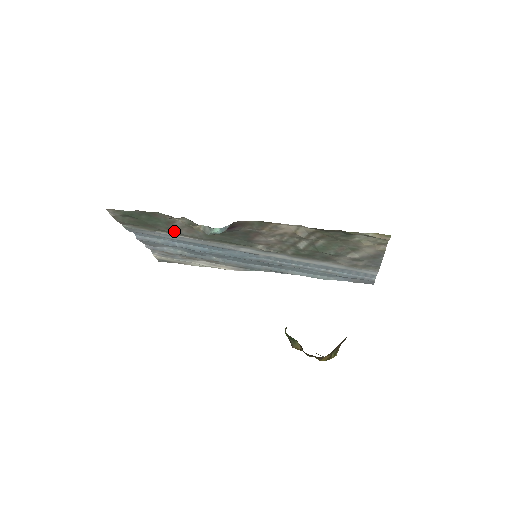
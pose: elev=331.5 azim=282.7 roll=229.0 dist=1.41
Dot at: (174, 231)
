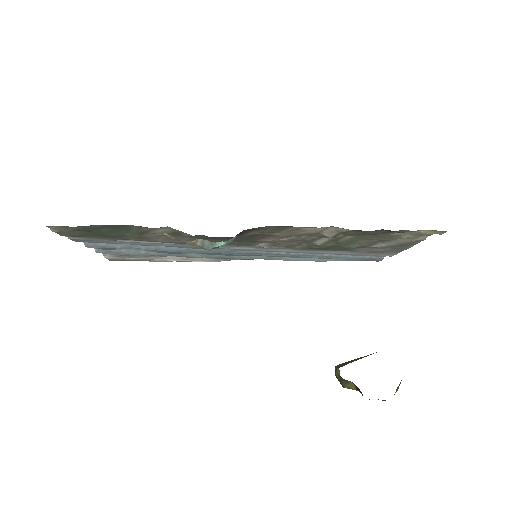
Dot at: (146, 239)
